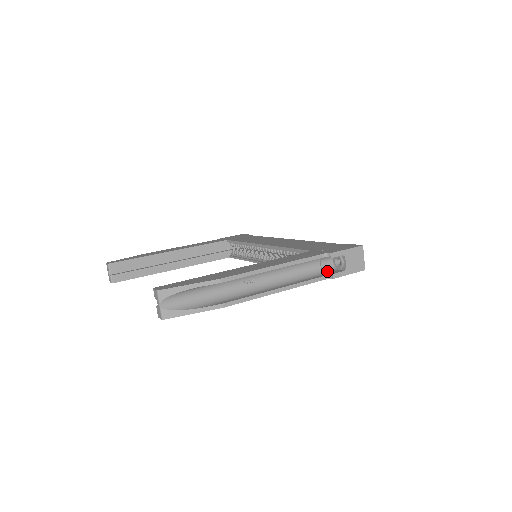
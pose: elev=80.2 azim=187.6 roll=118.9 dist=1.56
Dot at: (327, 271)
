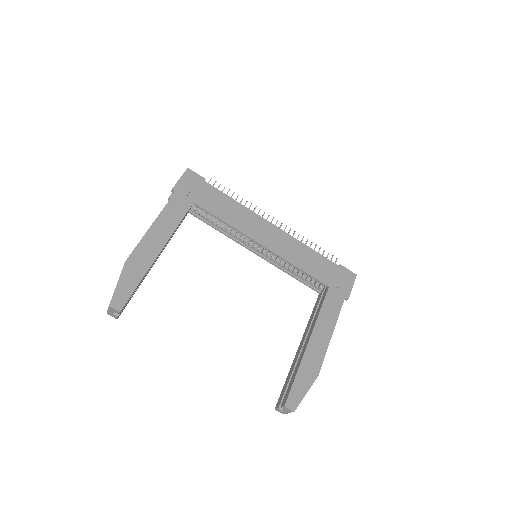
Dot at: occluded
